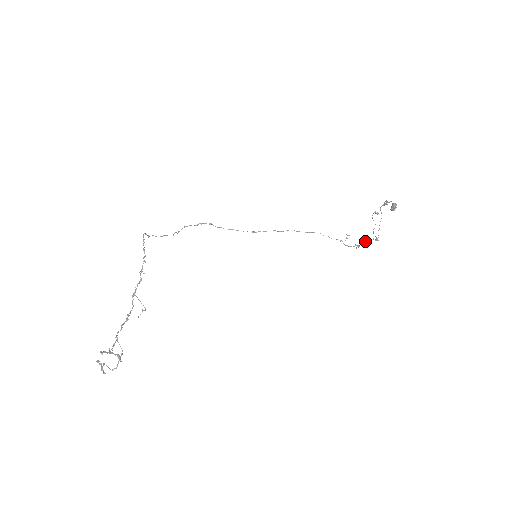
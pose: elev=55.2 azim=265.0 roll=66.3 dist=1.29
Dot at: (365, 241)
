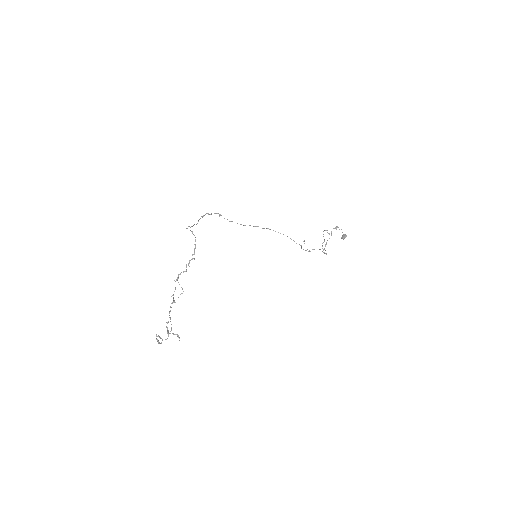
Dot at: occluded
